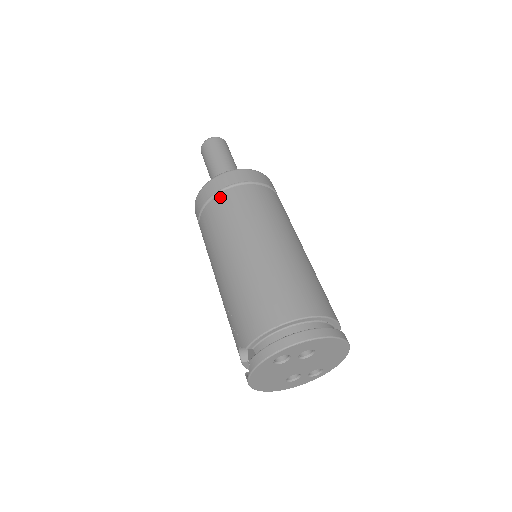
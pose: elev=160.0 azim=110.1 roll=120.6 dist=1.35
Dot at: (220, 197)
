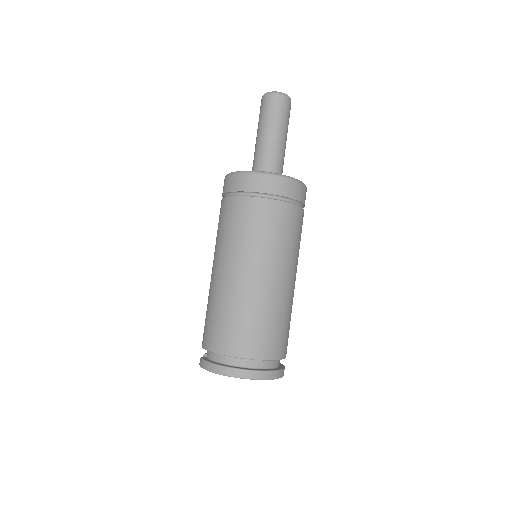
Dot at: (233, 201)
